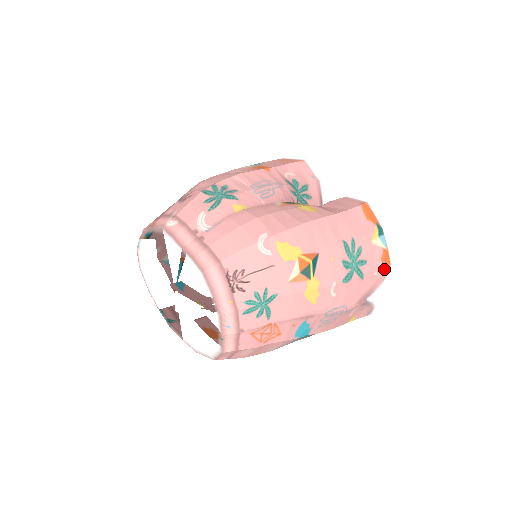
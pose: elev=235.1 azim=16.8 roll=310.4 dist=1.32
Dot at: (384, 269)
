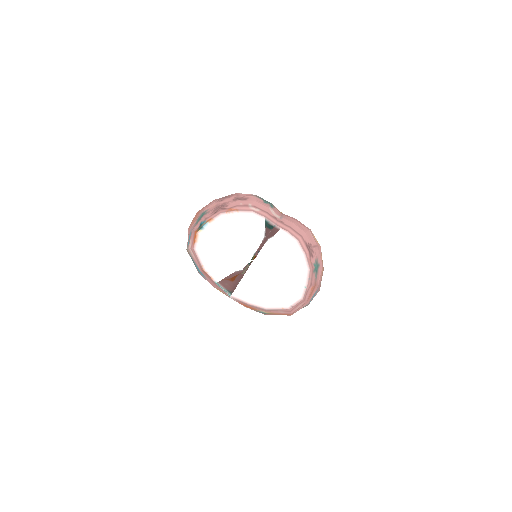
Dot at: occluded
